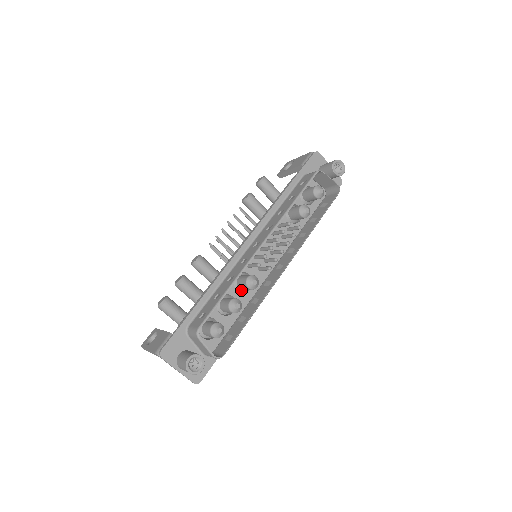
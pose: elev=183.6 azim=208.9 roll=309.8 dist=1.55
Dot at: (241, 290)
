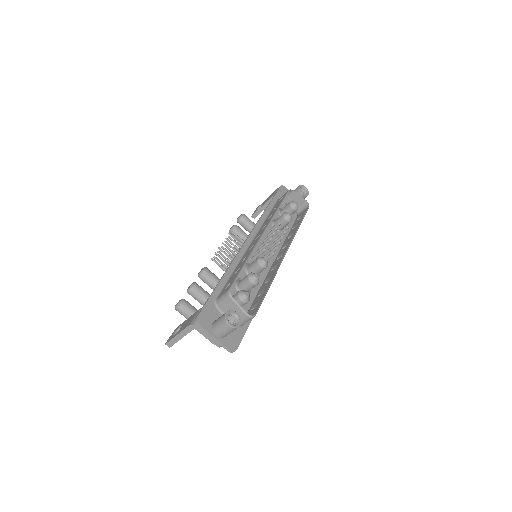
Dot at: occluded
